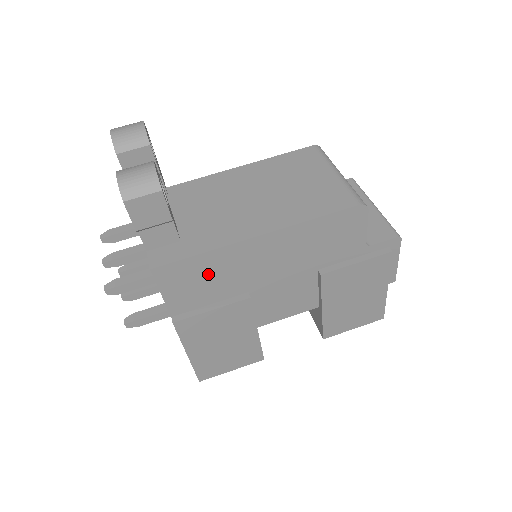
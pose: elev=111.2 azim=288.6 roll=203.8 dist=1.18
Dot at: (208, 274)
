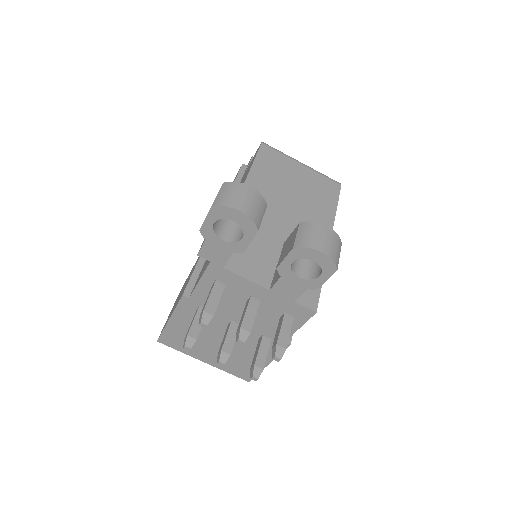
Dot at: occluded
